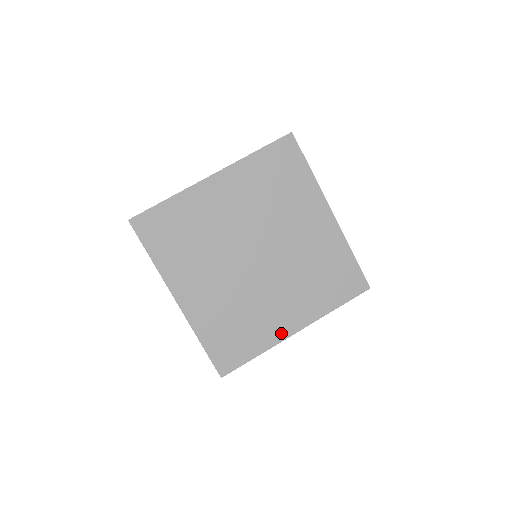
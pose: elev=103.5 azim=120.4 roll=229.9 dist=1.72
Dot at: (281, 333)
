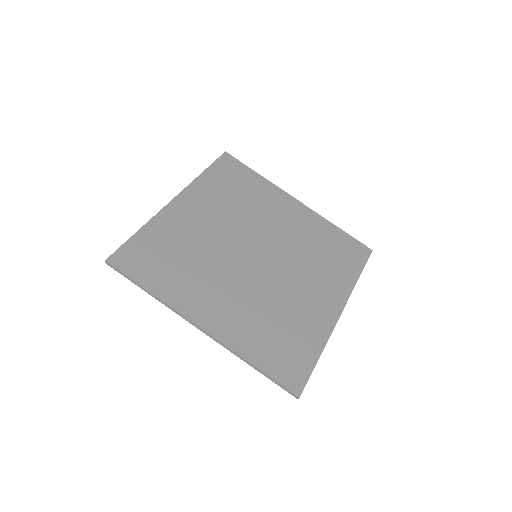
Dot at: (327, 320)
